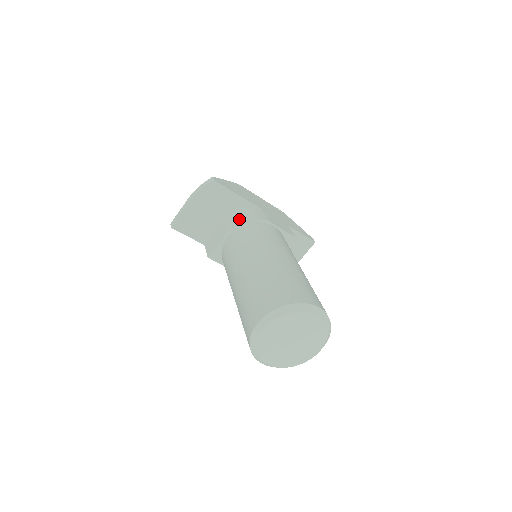
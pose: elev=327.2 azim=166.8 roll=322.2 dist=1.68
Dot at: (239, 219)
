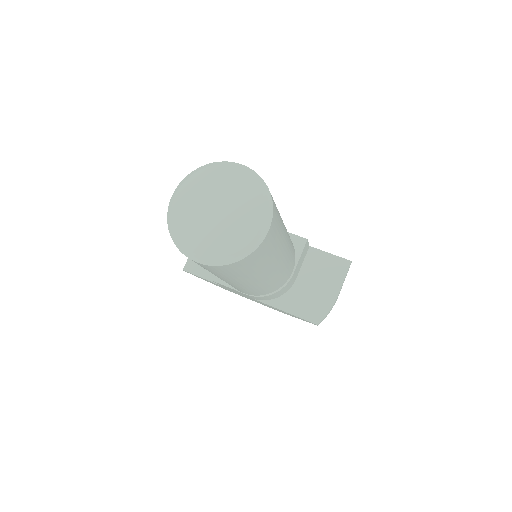
Dot at: occluded
